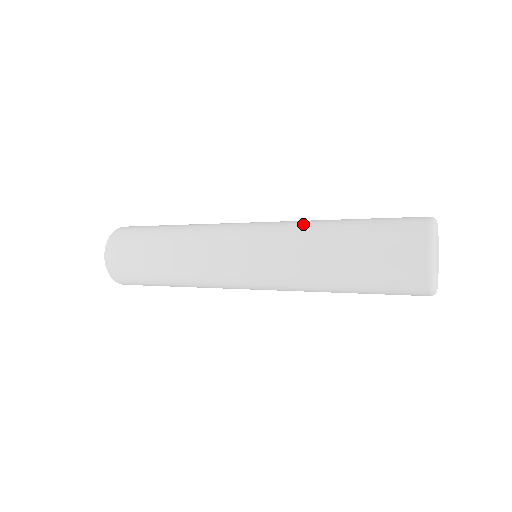
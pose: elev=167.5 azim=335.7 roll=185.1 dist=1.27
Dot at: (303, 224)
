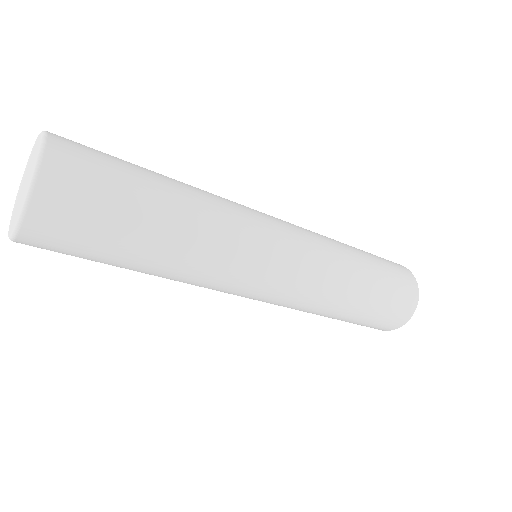
Dot at: (337, 268)
